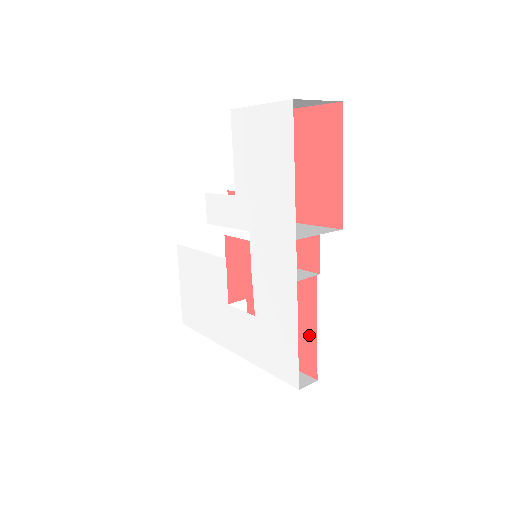
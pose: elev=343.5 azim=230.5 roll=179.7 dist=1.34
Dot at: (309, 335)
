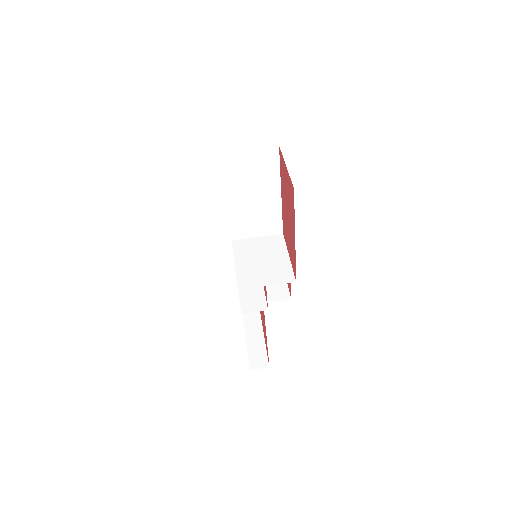
Dot at: (266, 339)
